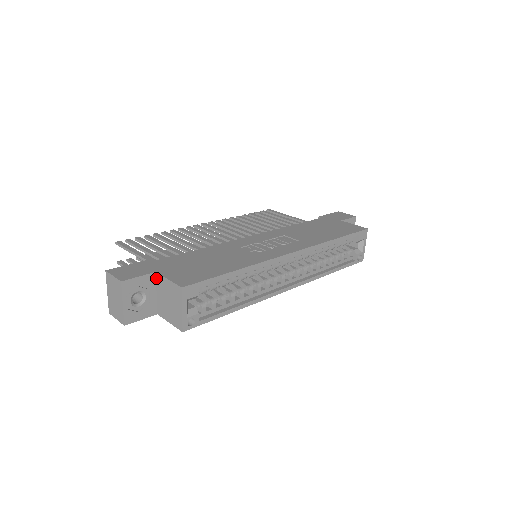
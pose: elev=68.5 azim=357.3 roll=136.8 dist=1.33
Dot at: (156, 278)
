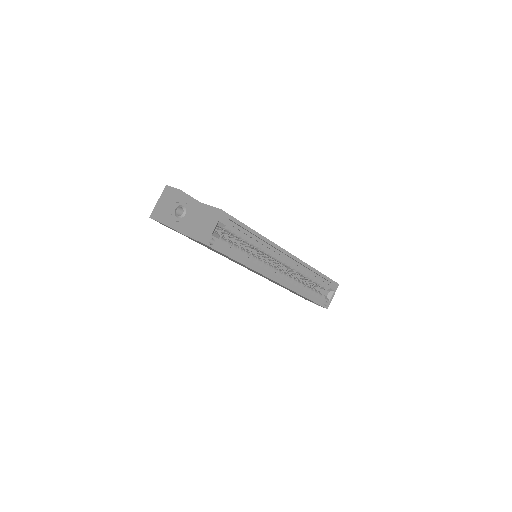
Dot at: (198, 206)
